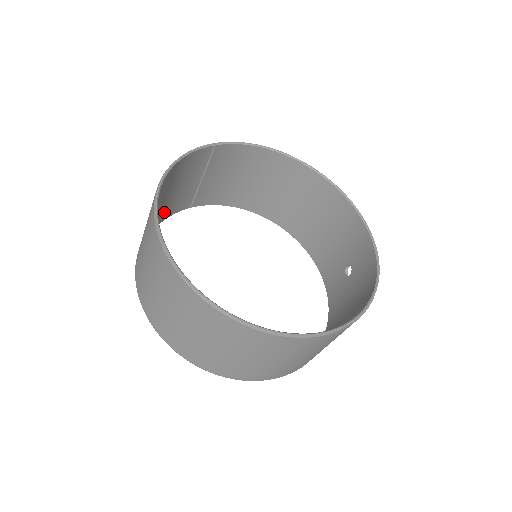
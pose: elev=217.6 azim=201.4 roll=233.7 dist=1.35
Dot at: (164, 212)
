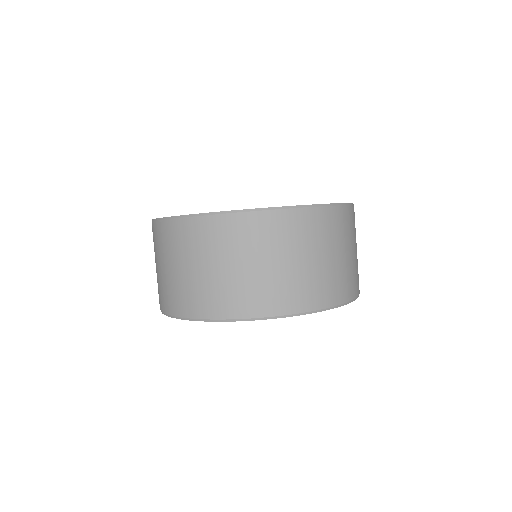
Dot at: occluded
